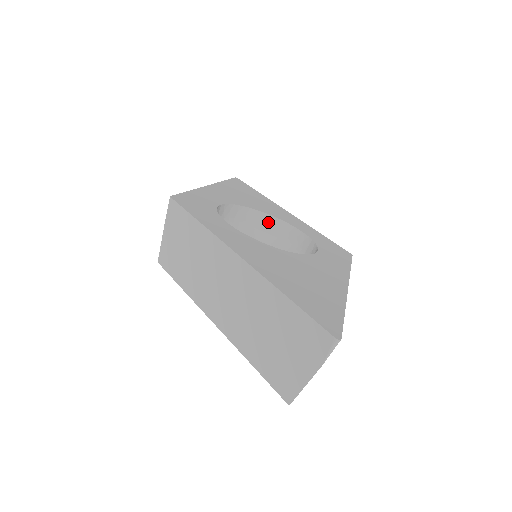
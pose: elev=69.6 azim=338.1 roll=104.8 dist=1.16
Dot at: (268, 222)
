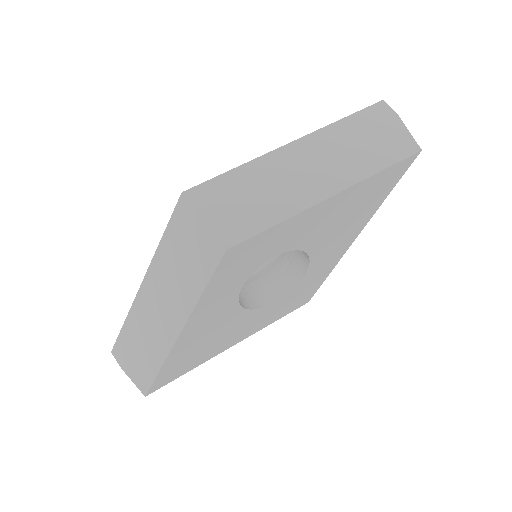
Dot at: occluded
